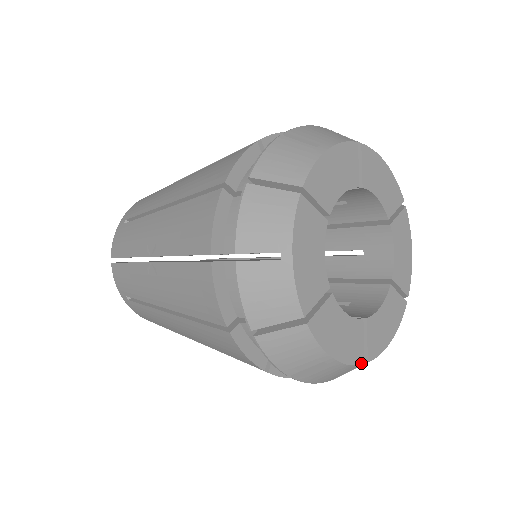
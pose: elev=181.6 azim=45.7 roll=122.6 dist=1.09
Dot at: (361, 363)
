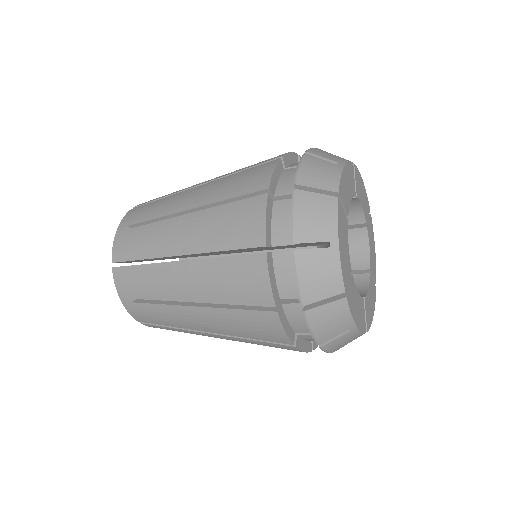
Dot at: (344, 286)
